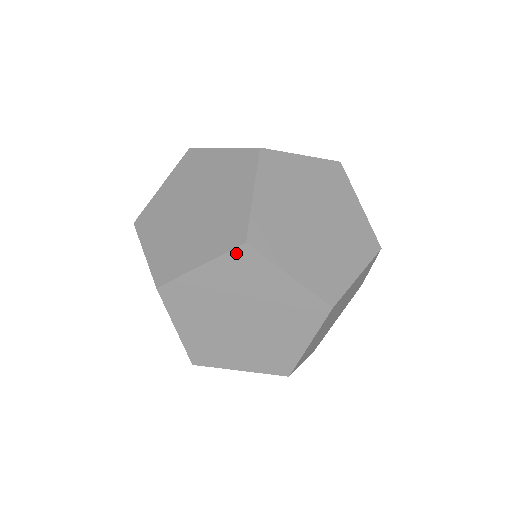
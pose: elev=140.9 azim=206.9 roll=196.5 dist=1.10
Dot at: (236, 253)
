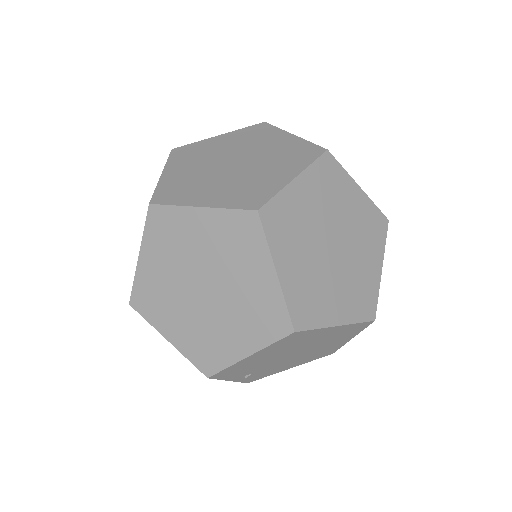
Dot at: (322, 161)
